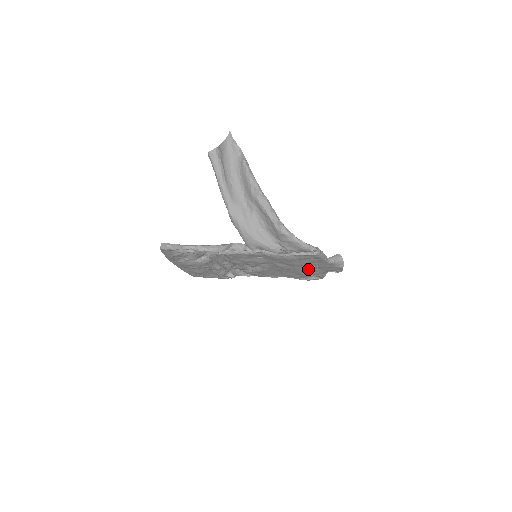
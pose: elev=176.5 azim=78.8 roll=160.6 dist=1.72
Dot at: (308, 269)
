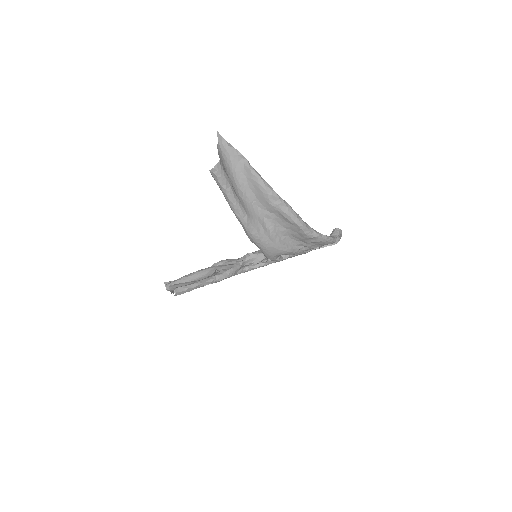
Dot at: occluded
